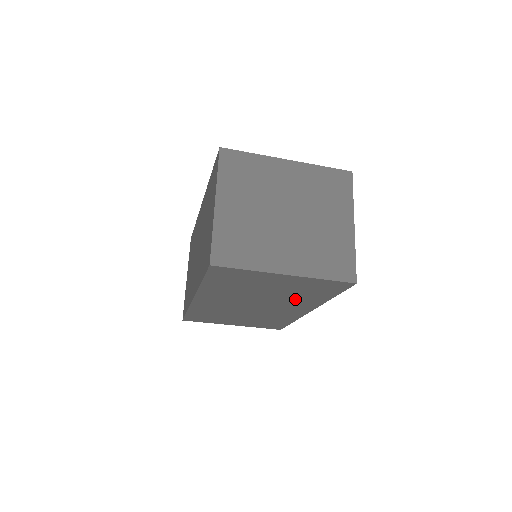
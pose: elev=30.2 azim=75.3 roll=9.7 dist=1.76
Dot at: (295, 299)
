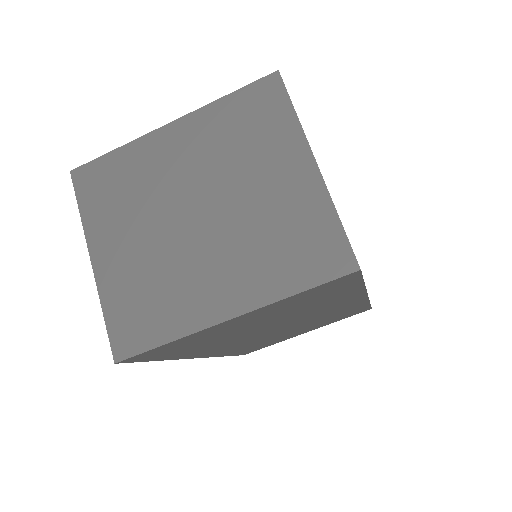
Dot at: (315, 307)
